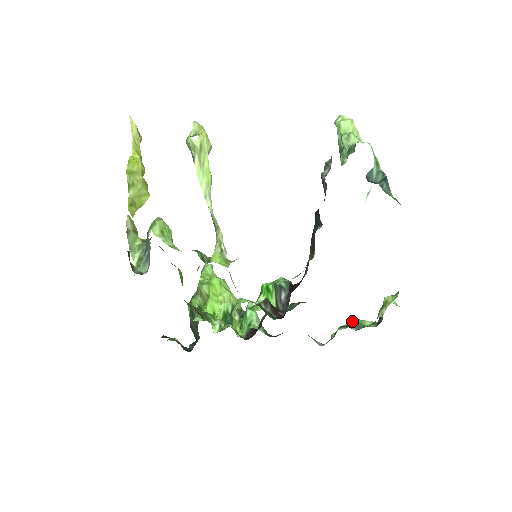
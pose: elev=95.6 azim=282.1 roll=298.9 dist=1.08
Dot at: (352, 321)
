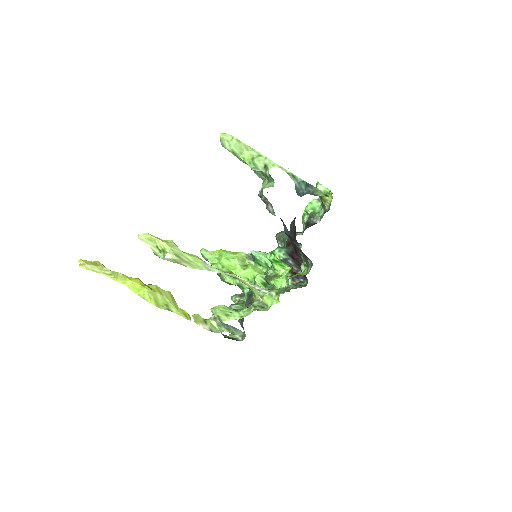
Dot at: (309, 212)
